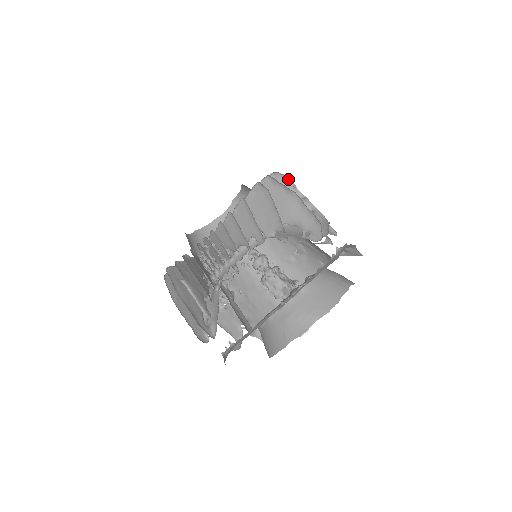
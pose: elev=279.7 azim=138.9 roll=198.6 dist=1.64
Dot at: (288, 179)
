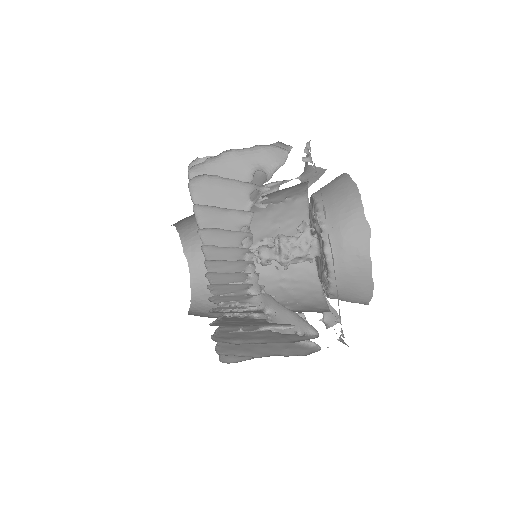
Dot at: occluded
